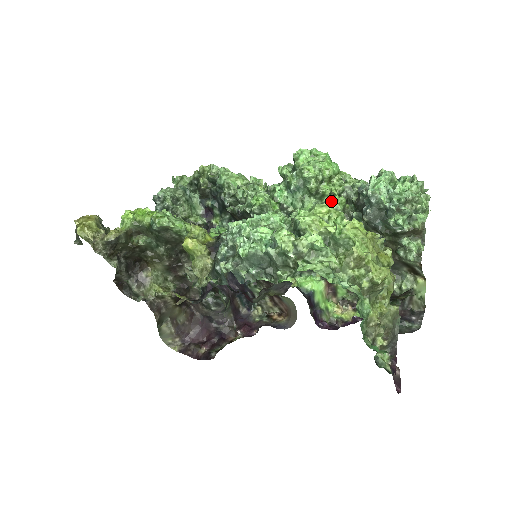
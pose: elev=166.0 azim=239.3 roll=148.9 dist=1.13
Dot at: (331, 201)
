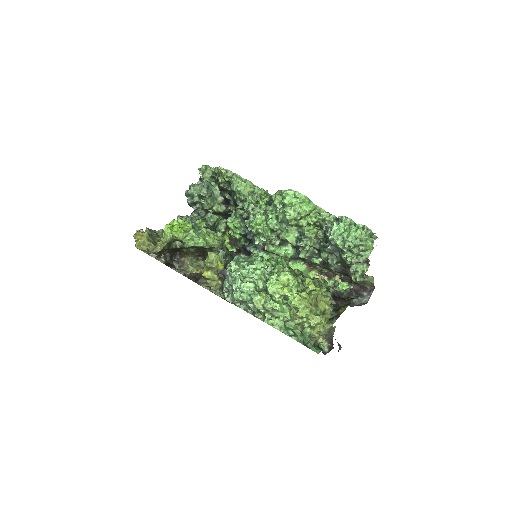
Dot at: (306, 232)
